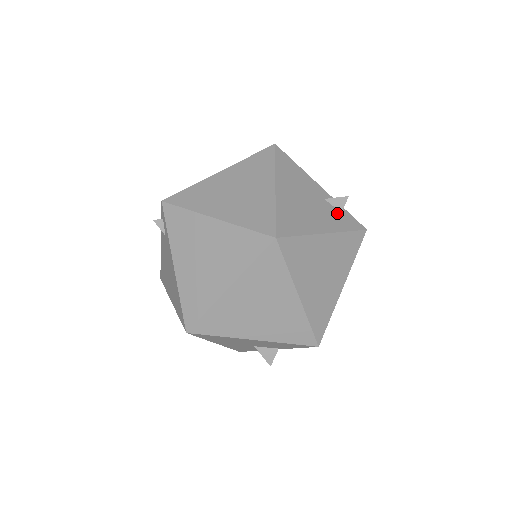
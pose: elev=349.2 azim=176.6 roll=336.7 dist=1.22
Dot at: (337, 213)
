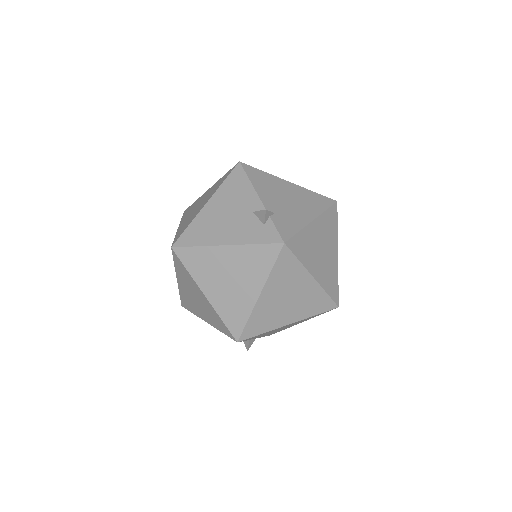
Dot at: (257, 226)
